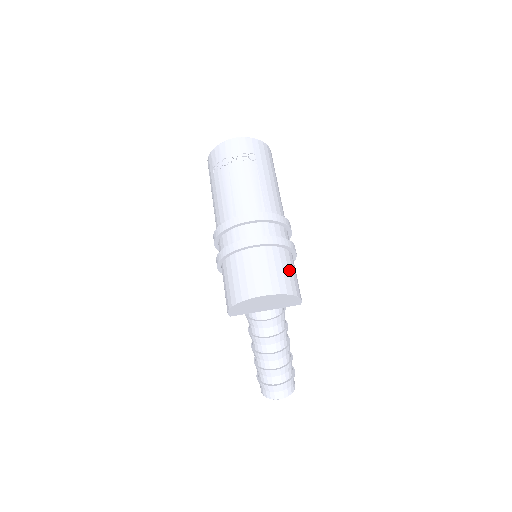
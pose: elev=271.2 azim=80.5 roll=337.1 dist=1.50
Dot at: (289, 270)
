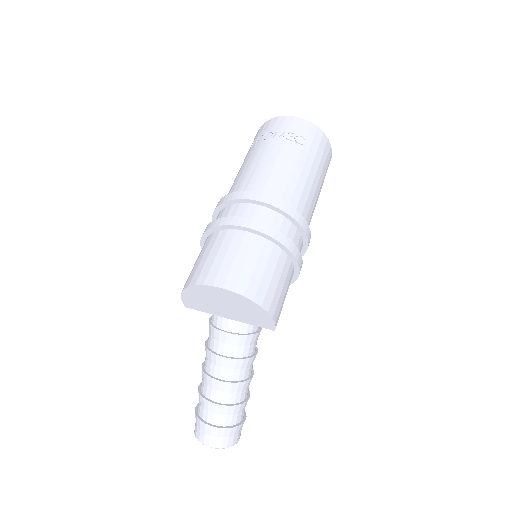
Dot at: (274, 276)
